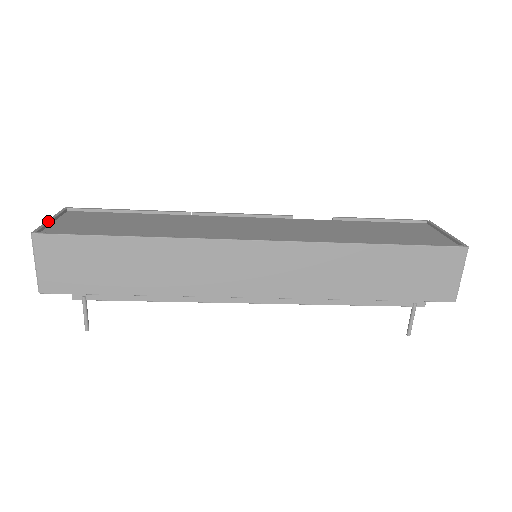
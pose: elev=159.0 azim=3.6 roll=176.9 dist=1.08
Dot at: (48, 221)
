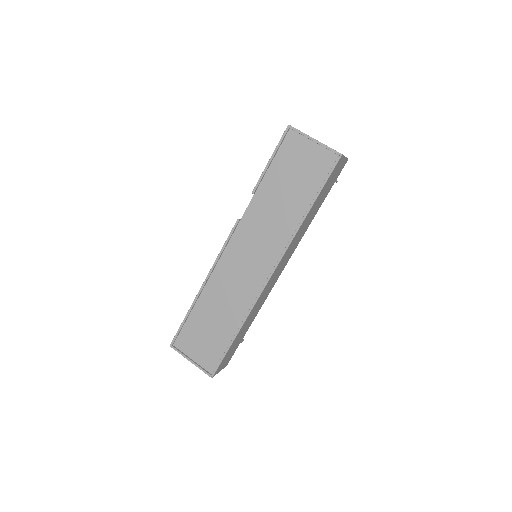
Dot at: (195, 364)
